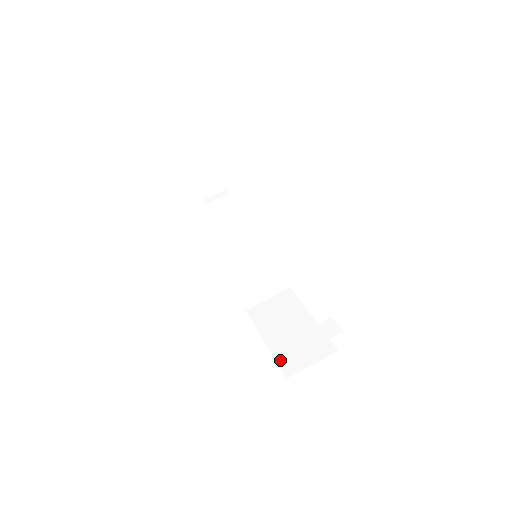
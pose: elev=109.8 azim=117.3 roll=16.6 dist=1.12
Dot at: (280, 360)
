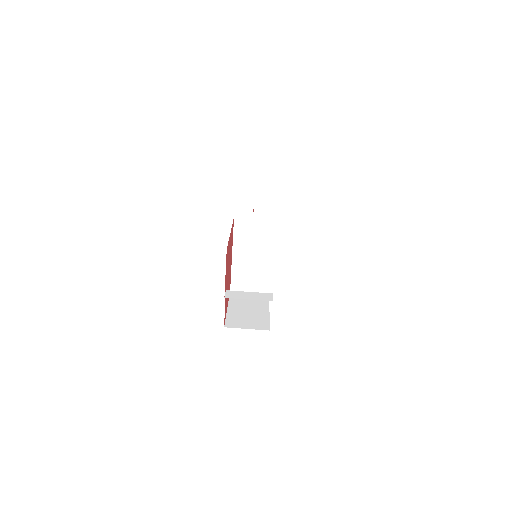
Dot at: (229, 318)
